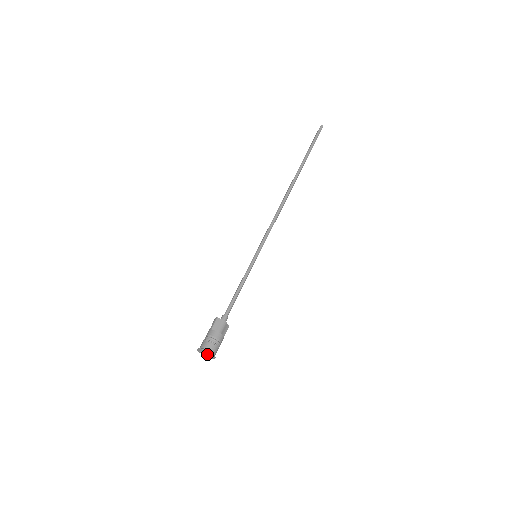
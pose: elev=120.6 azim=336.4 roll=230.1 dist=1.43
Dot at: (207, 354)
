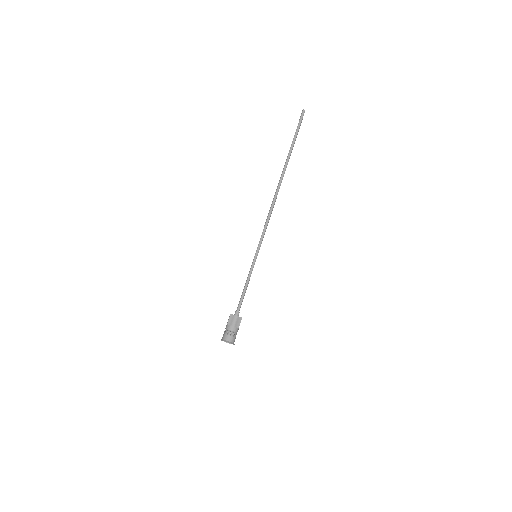
Dot at: occluded
